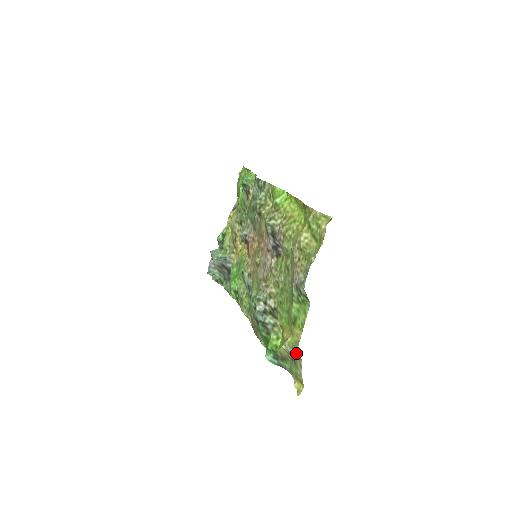
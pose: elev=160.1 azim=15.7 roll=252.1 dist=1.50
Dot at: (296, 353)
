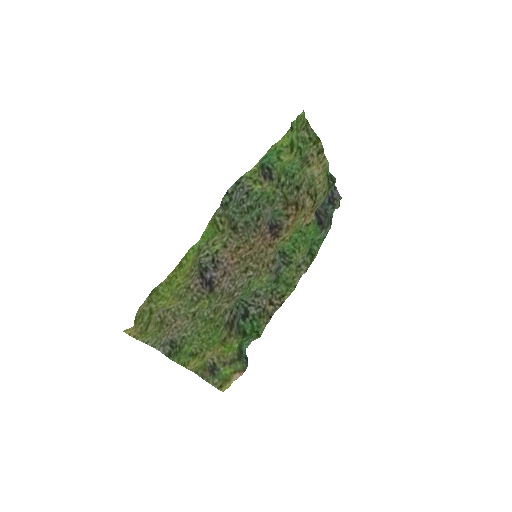
Dot at: (204, 372)
